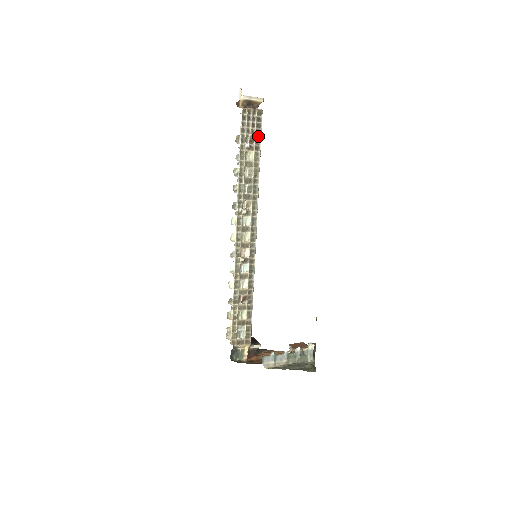
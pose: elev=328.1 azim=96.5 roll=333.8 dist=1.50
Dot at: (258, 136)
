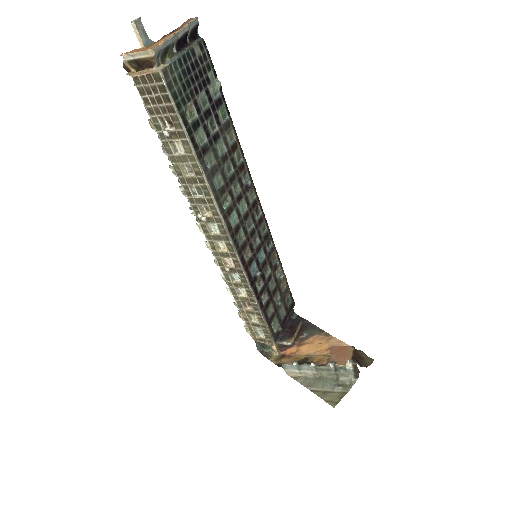
Dot at: (174, 115)
